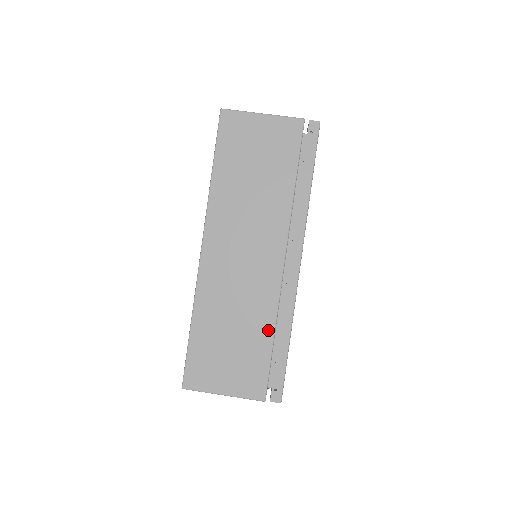
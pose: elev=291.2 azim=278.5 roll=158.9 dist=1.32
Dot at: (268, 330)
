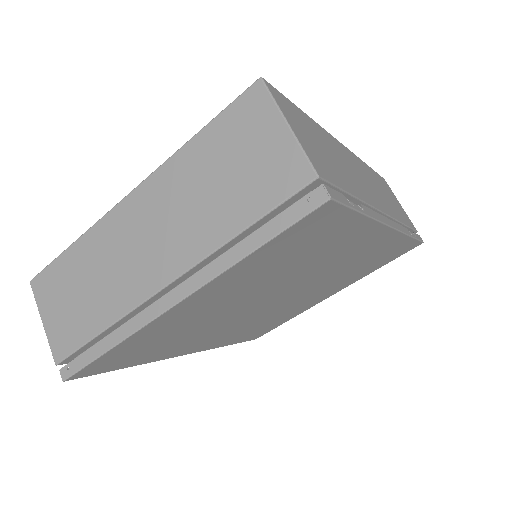
Dot at: (103, 322)
